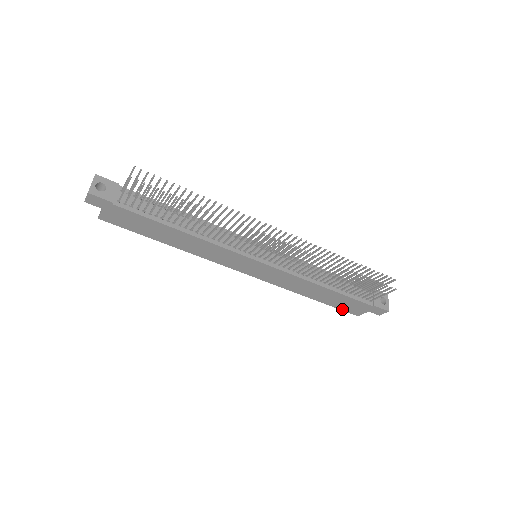
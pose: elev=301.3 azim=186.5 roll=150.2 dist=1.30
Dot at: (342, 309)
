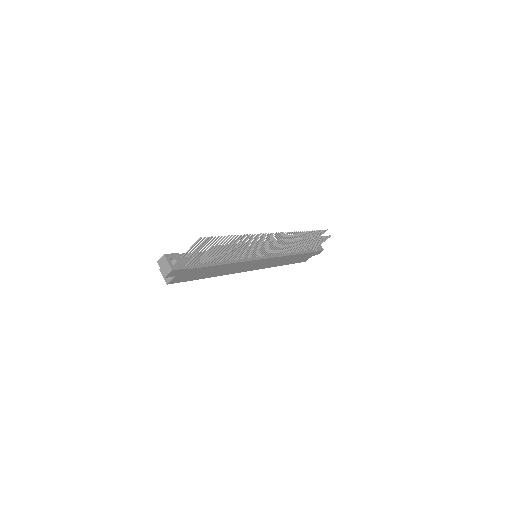
Dot at: (298, 262)
